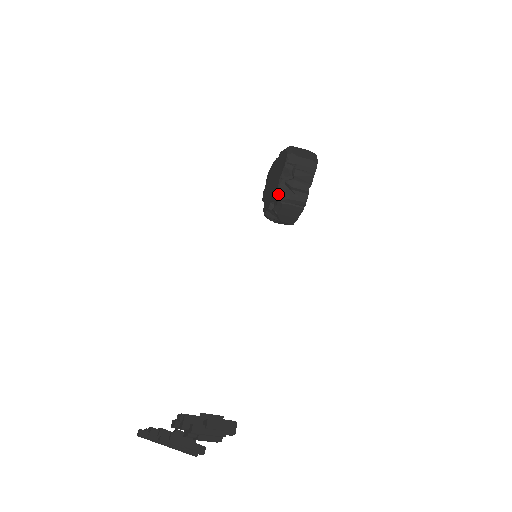
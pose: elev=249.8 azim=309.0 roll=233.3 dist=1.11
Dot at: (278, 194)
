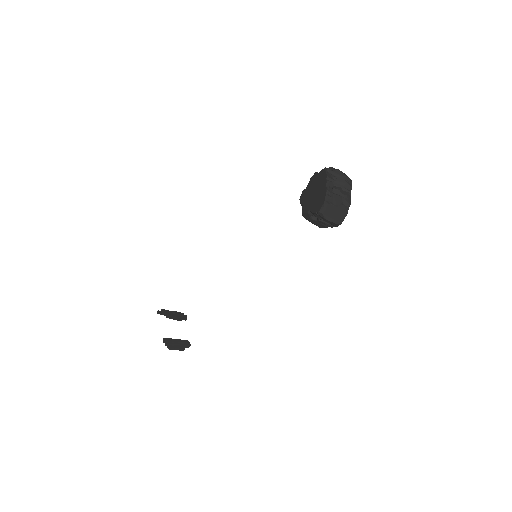
Dot at: (304, 215)
